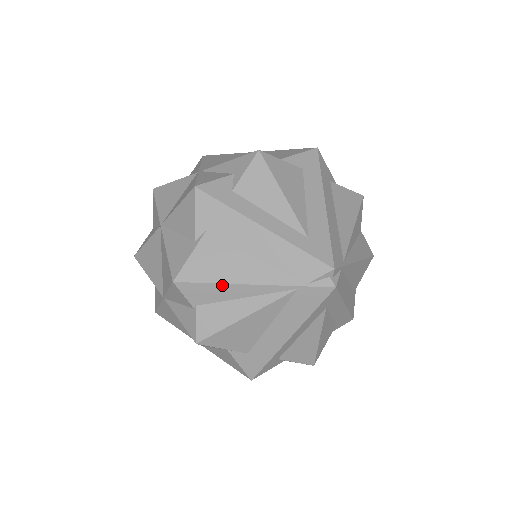
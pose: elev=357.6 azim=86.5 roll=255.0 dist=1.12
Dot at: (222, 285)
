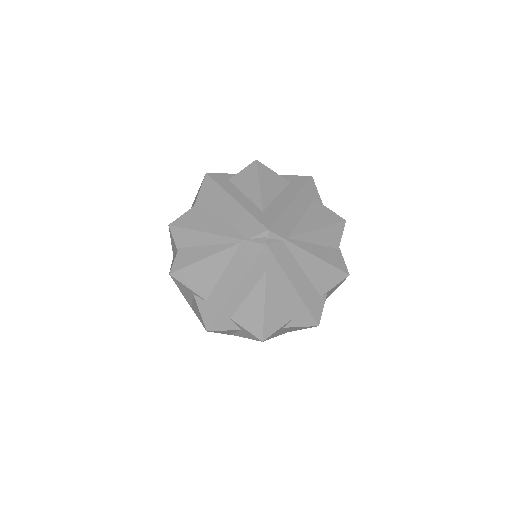
Dot at: (195, 232)
